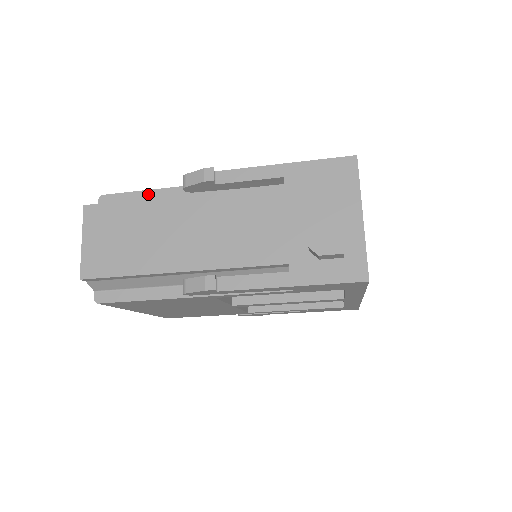
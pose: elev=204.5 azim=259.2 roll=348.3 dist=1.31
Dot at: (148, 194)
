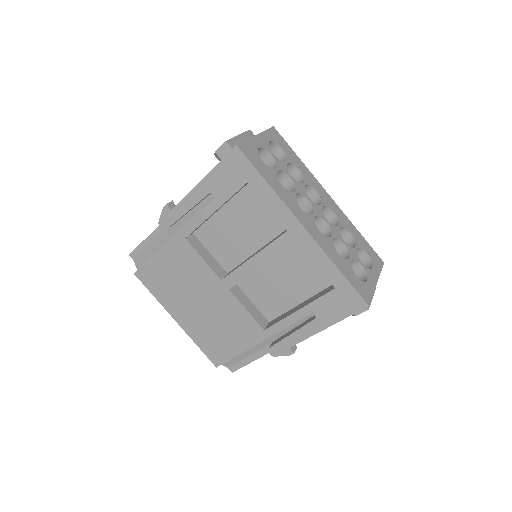
Dot at: occluded
